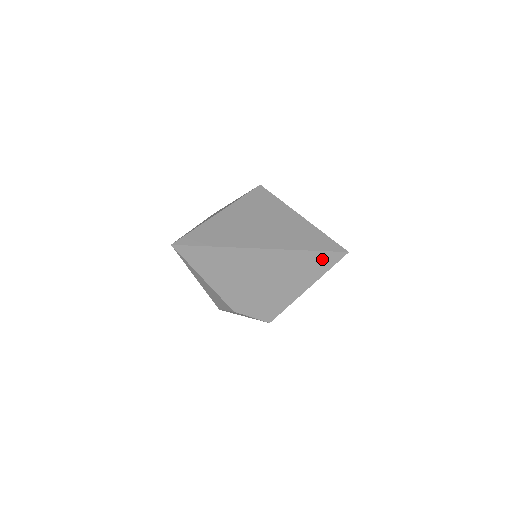
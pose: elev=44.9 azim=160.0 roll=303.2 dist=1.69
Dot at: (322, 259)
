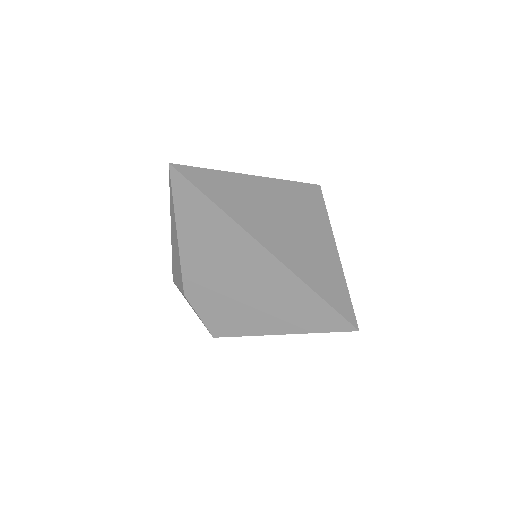
Dot at: (324, 315)
